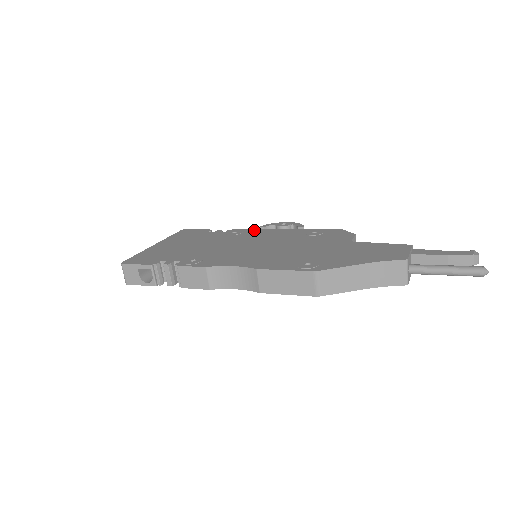
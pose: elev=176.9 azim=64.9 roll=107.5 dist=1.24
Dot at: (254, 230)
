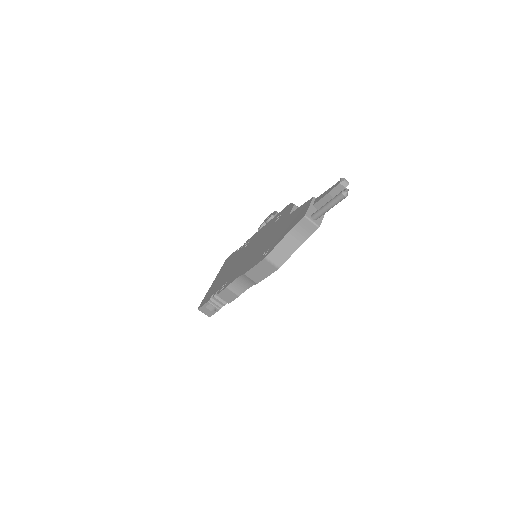
Dot at: (254, 235)
